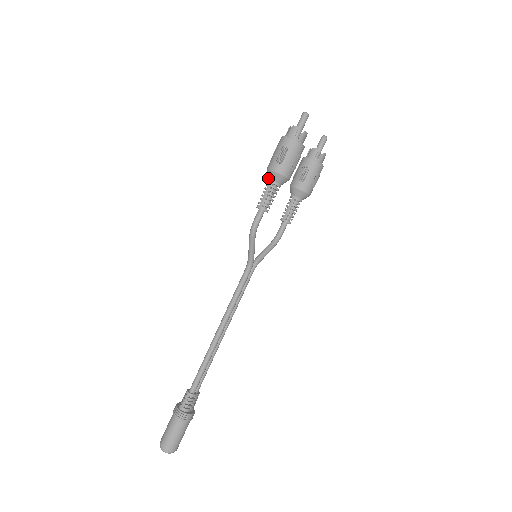
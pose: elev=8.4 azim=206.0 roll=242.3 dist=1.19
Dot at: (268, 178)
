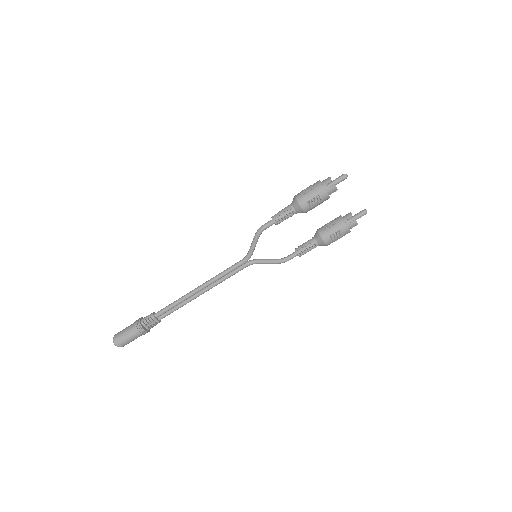
Dot at: (292, 202)
